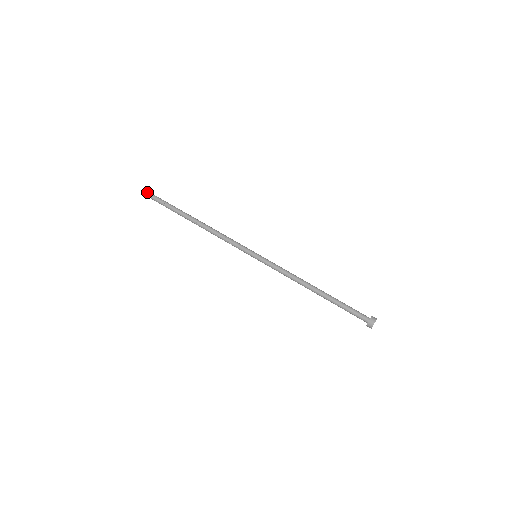
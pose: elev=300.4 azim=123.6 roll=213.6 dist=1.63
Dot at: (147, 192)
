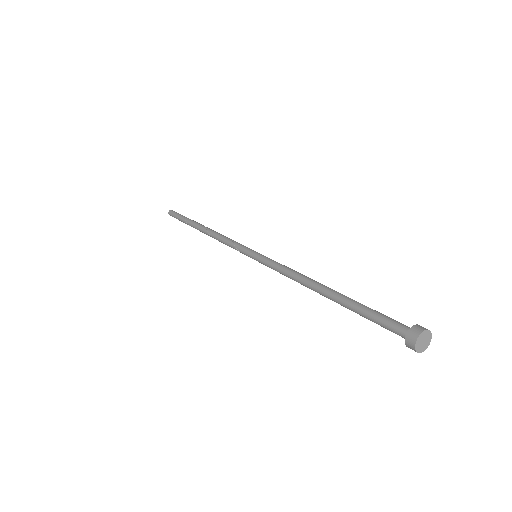
Dot at: occluded
